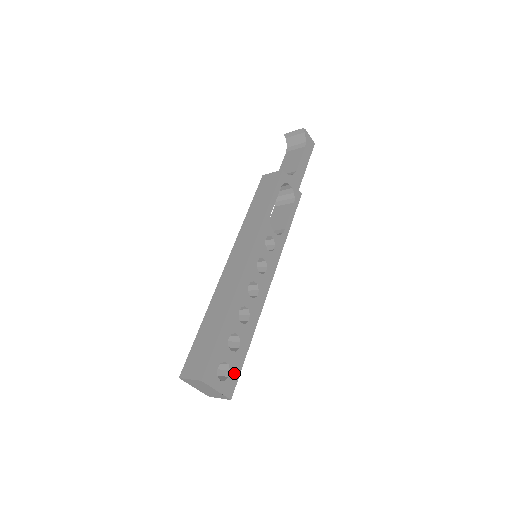
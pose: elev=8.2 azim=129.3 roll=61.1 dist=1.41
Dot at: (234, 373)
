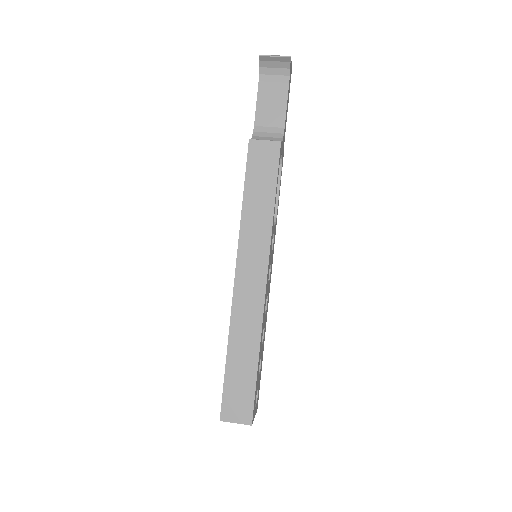
Dot at: occluded
